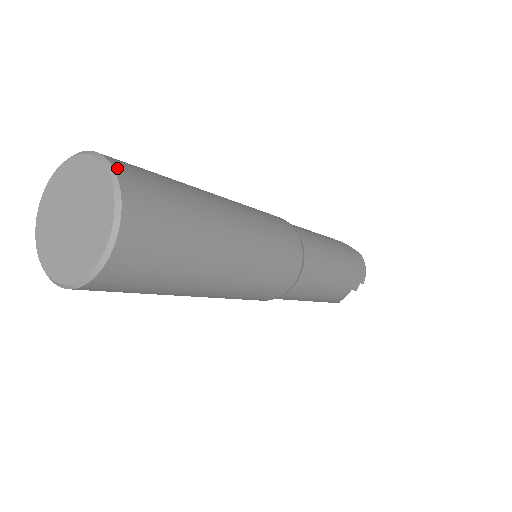
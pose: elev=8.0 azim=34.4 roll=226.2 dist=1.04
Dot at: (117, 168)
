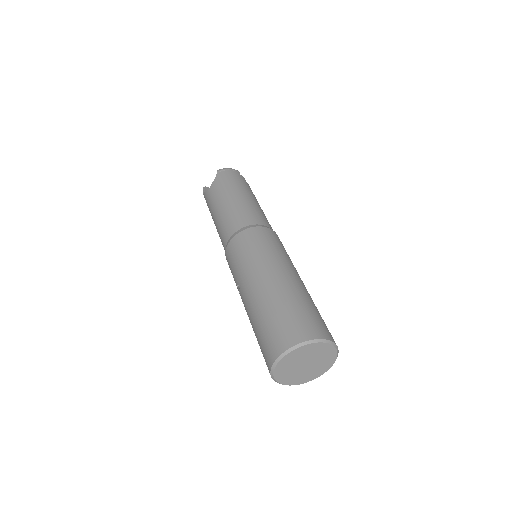
Dot at: occluded
